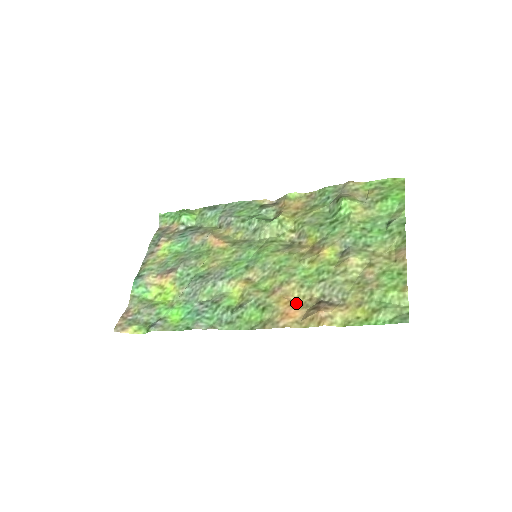
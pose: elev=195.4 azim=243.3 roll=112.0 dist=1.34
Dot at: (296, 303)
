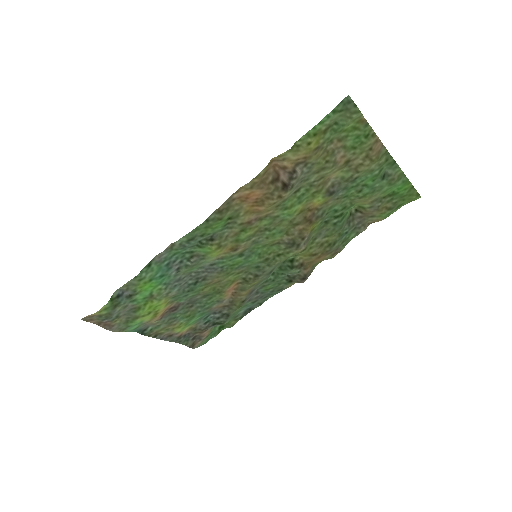
Dot at: (263, 201)
